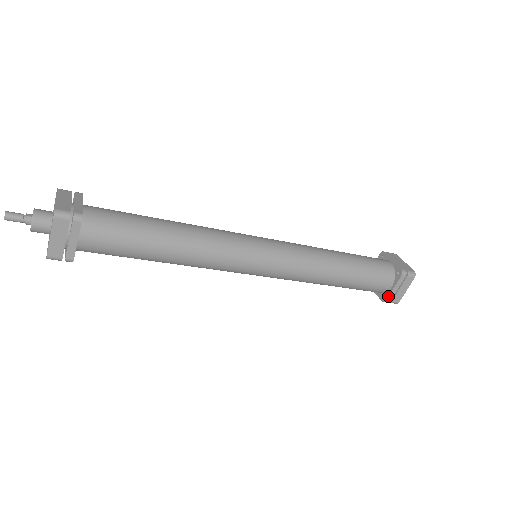
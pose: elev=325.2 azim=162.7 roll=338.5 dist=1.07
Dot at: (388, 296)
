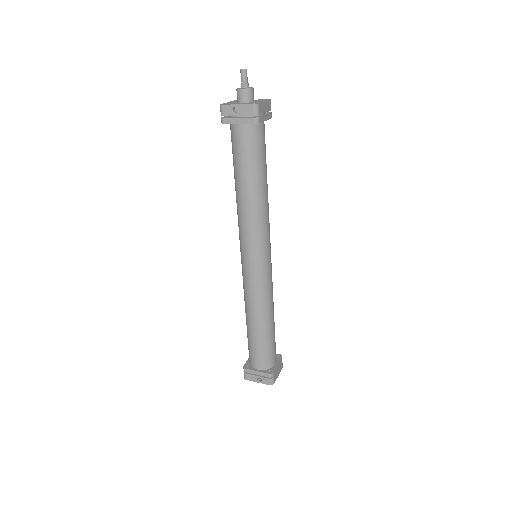
Dot at: (275, 369)
